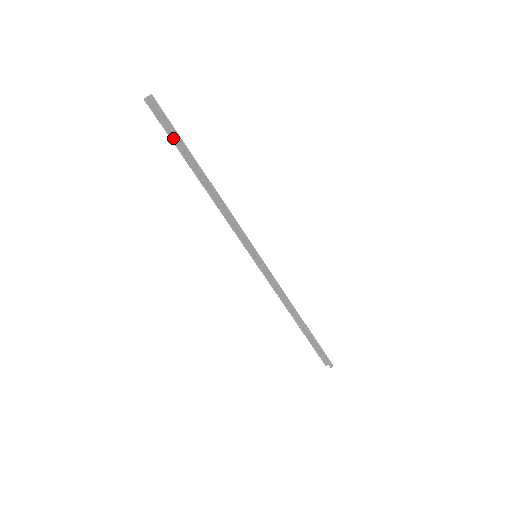
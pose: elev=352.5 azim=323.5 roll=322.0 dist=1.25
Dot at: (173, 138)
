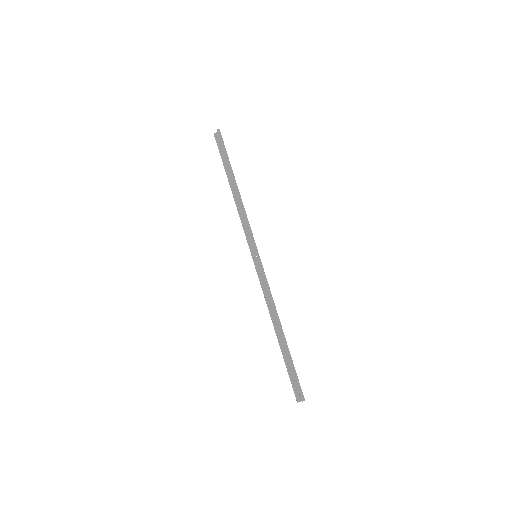
Dot at: (223, 159)
